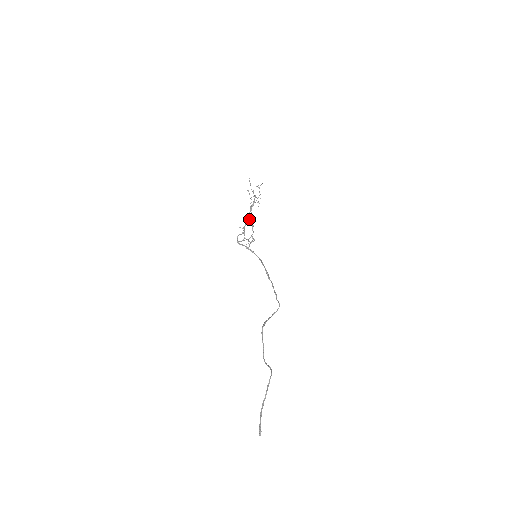
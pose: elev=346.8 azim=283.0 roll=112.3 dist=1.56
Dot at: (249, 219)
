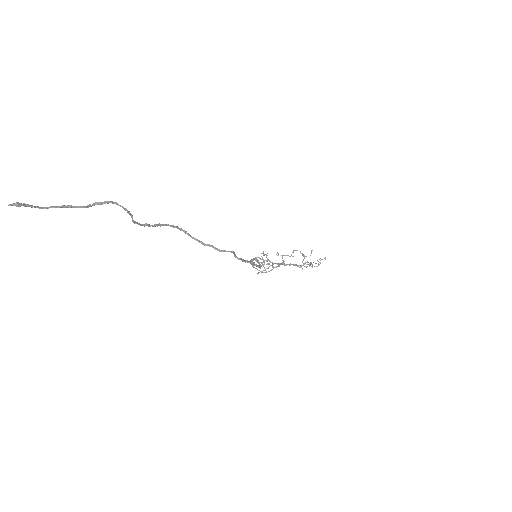
Dot at: (282, 257)
